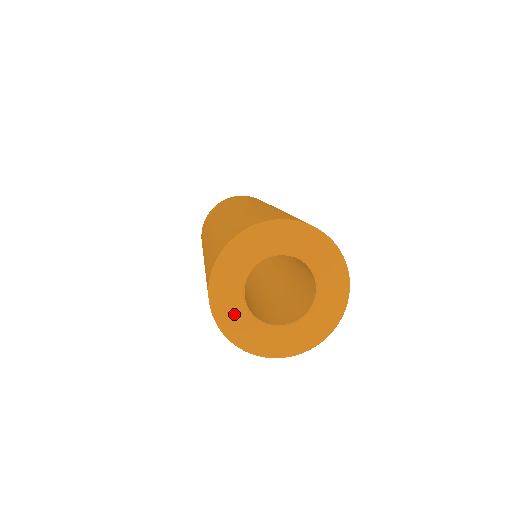
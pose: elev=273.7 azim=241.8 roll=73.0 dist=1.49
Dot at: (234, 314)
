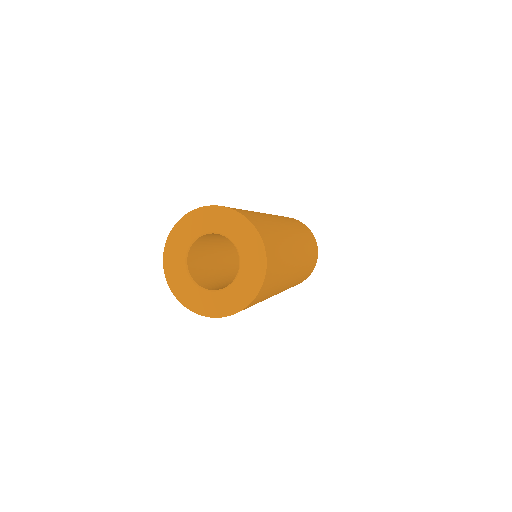
Dot at: (197, 298)
